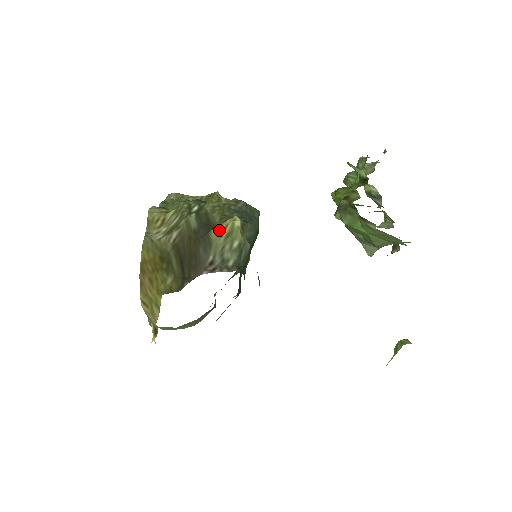
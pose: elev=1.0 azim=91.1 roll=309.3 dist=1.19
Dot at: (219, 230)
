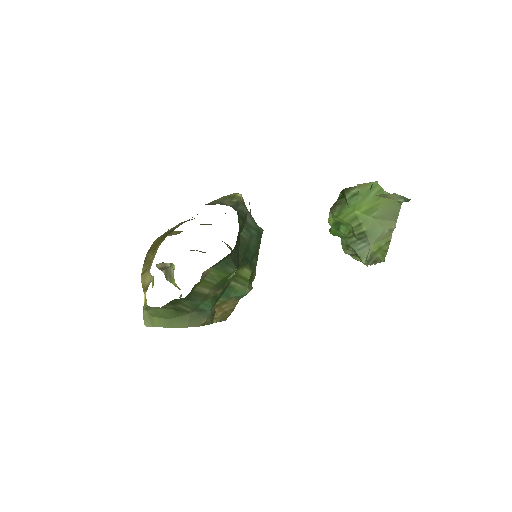
Dot at: (222, 197)
